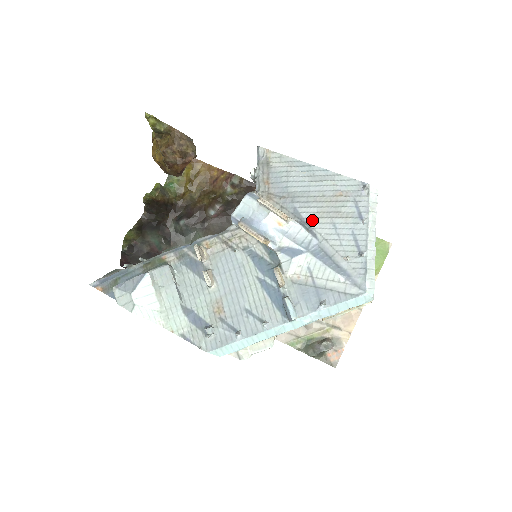
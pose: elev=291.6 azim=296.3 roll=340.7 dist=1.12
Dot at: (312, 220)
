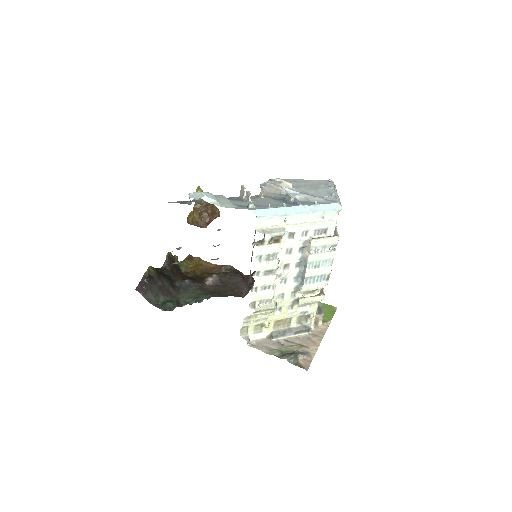
Dot at: (304, 191)
